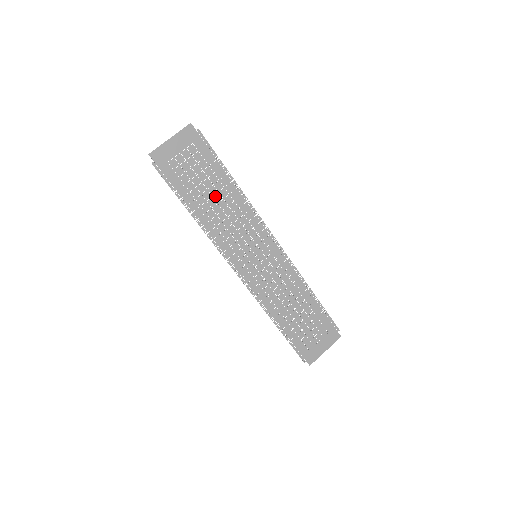
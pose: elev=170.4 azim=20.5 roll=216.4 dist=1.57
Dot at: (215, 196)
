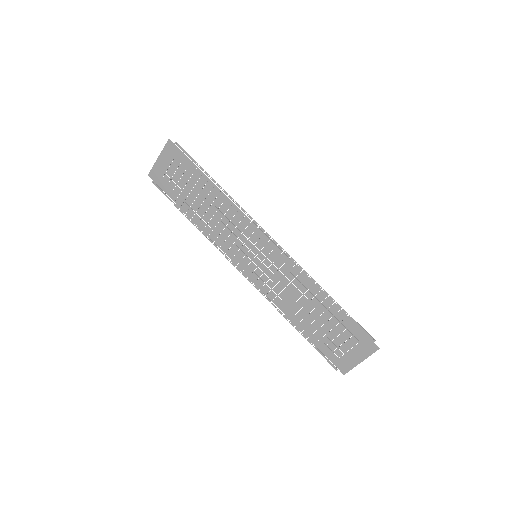
Dot at: (205, 202)
